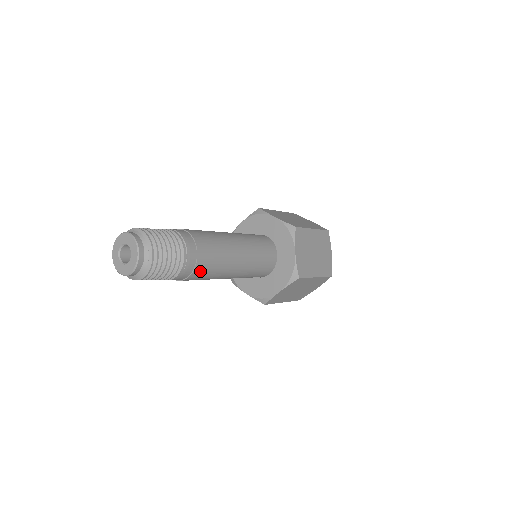
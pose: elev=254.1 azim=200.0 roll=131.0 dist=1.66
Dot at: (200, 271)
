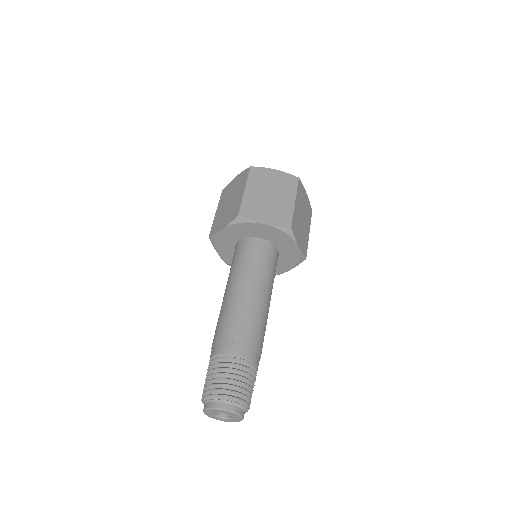
Dot at: occluded
